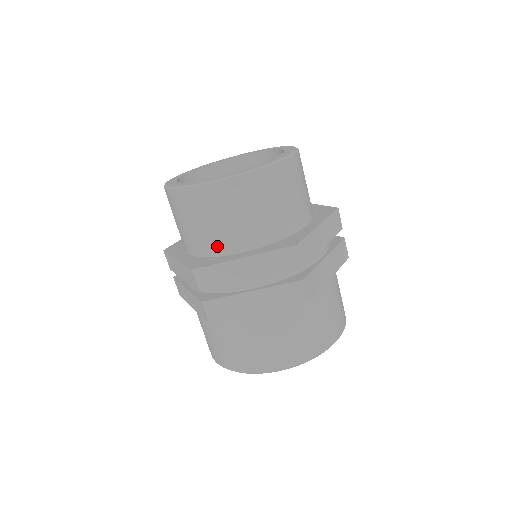
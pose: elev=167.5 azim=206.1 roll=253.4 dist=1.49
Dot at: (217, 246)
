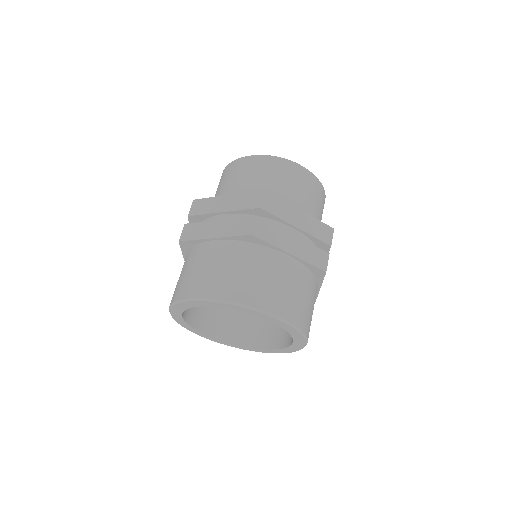
Dot at: occluded
